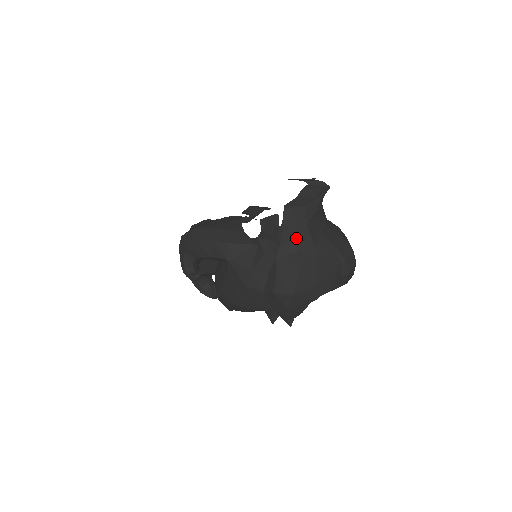
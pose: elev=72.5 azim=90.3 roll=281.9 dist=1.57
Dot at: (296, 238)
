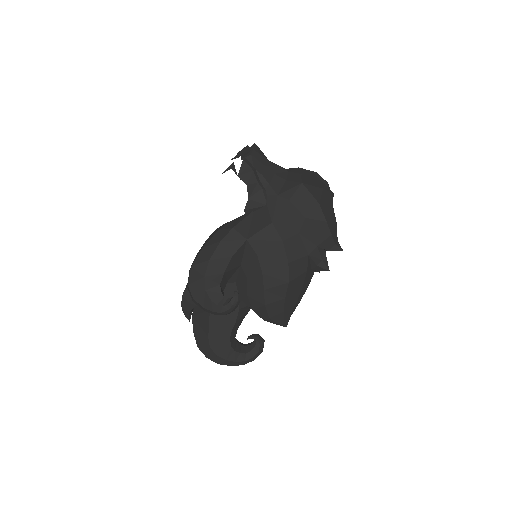
Dot at: (273, 173)
